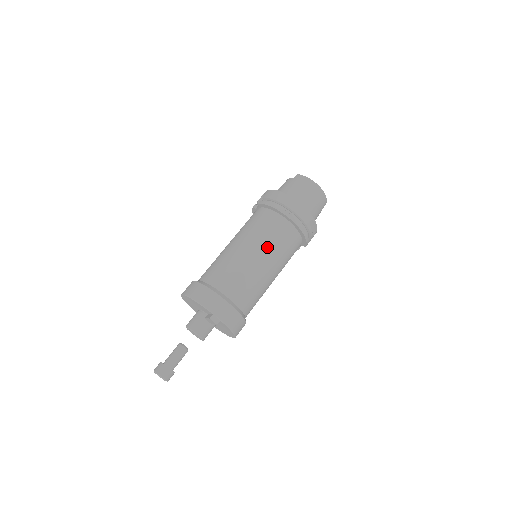
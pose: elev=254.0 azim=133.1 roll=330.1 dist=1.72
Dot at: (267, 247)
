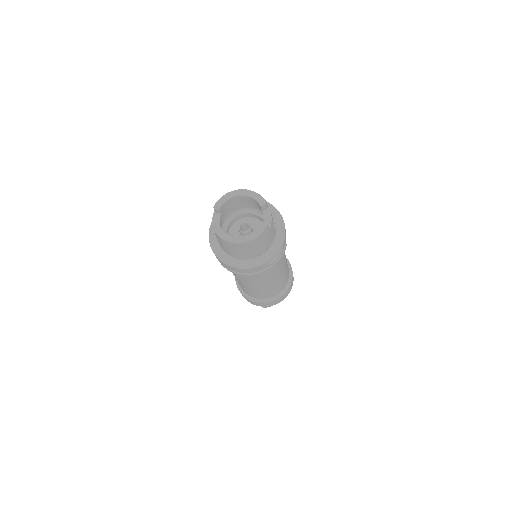
Dot at: (254, 282)
